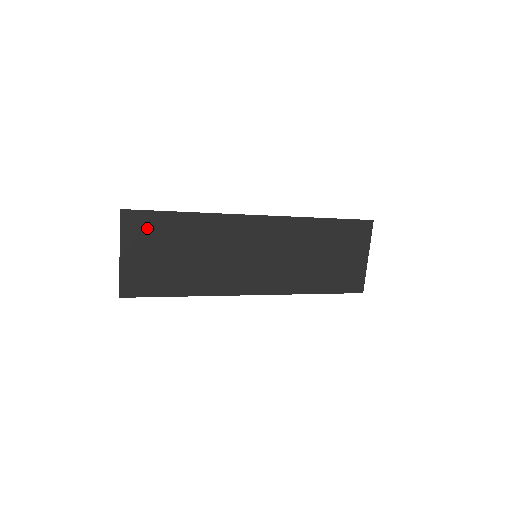
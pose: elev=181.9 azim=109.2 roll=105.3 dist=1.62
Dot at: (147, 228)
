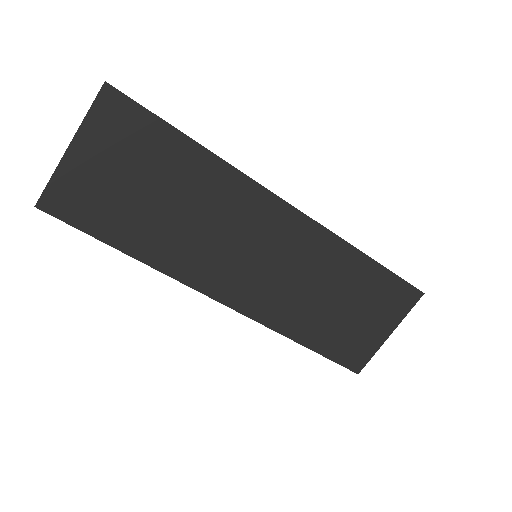
Dot at: (129, 132)
